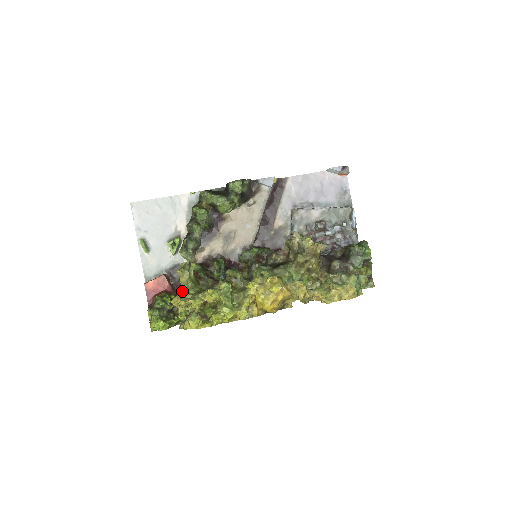
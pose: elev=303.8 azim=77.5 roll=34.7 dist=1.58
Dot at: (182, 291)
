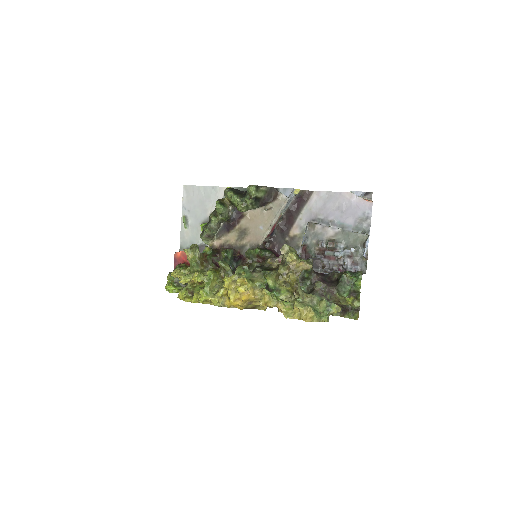
Dot at: occluded
